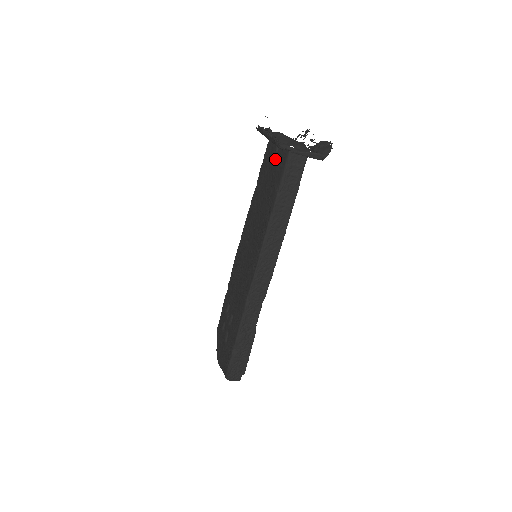
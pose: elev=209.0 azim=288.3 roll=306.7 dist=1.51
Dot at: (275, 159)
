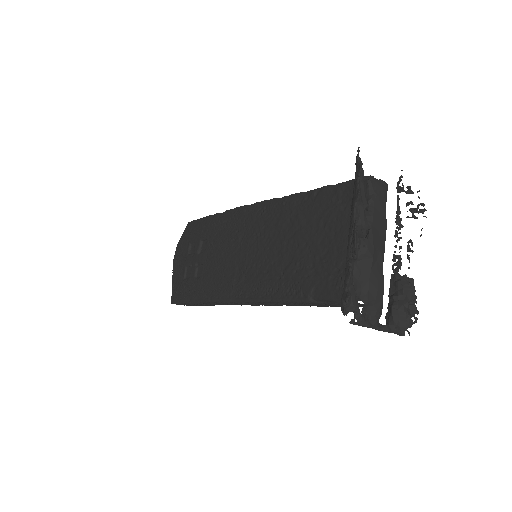
Dot at: (341, 249)
